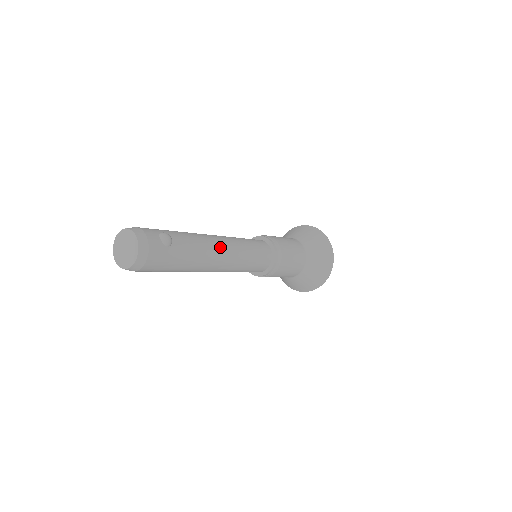
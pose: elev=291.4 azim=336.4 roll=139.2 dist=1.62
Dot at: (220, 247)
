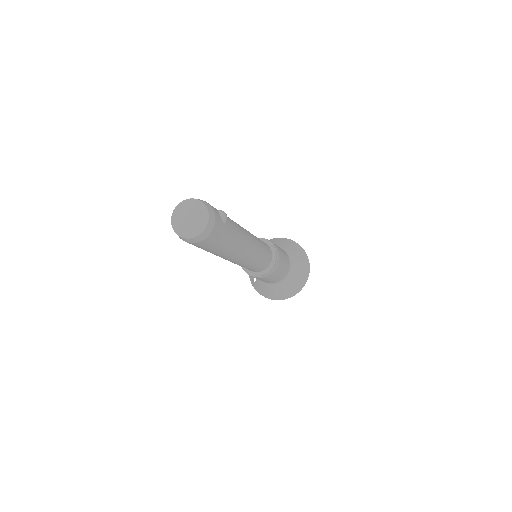
Dot at: (249, 237)
